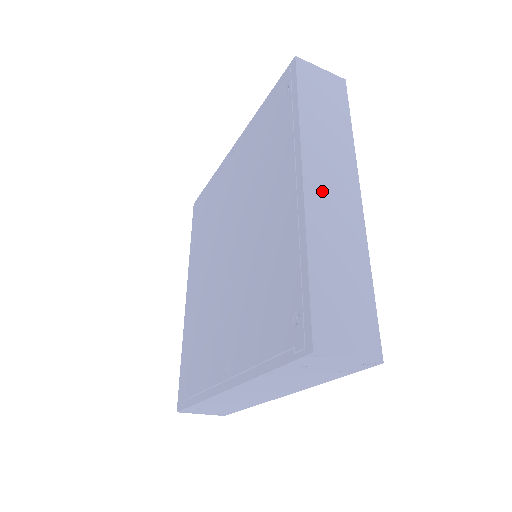
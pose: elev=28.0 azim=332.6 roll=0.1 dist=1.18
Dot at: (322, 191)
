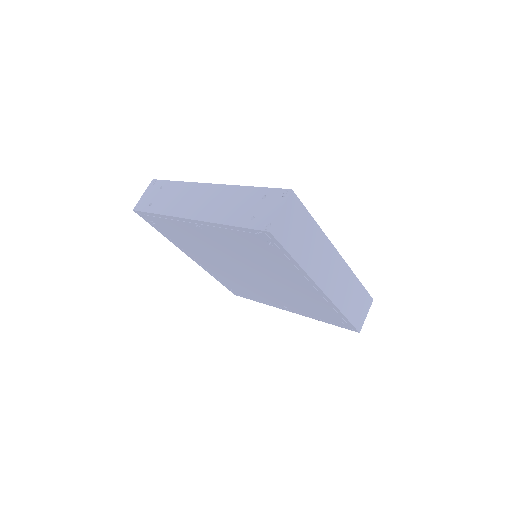
Dot at: (330, 282)
